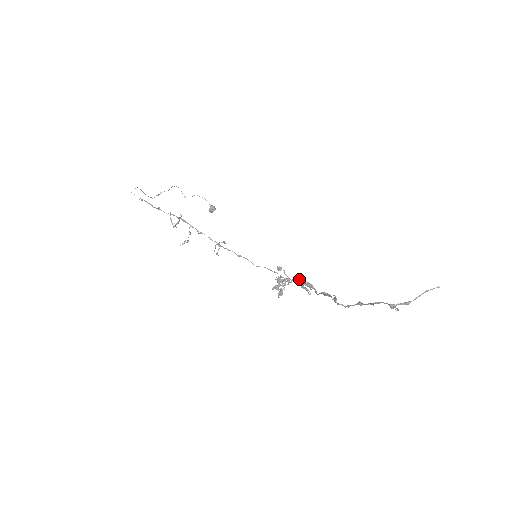
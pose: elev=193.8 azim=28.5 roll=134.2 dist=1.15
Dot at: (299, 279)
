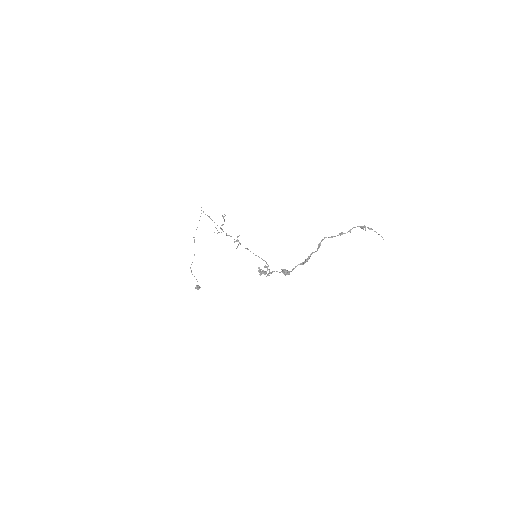
Dot at: (279, 272)
